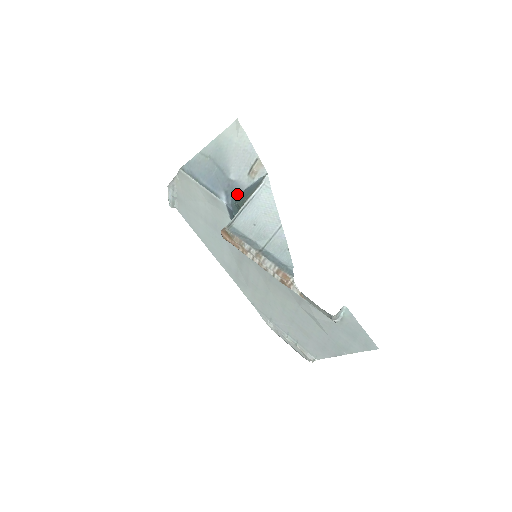
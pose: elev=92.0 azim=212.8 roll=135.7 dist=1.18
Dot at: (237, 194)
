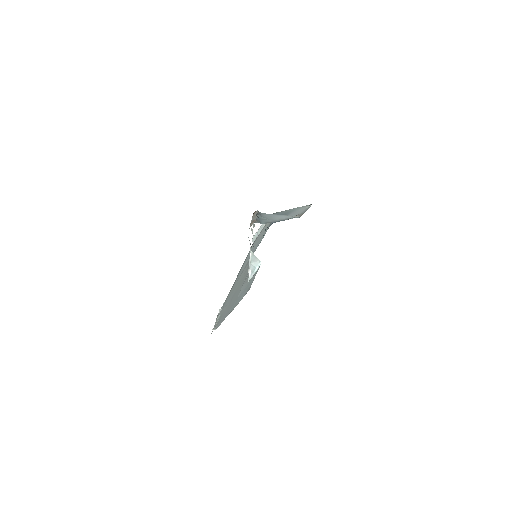
Dot at: occluded
